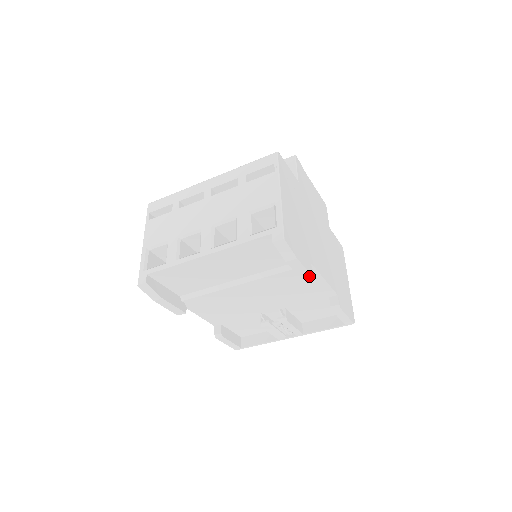
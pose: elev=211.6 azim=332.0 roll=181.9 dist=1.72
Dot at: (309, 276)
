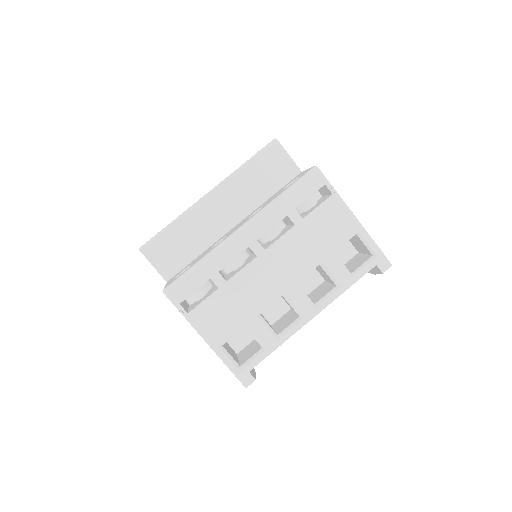
Dot at: occluded
